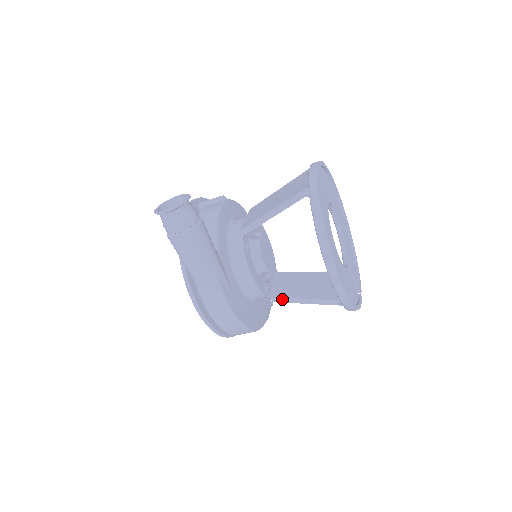
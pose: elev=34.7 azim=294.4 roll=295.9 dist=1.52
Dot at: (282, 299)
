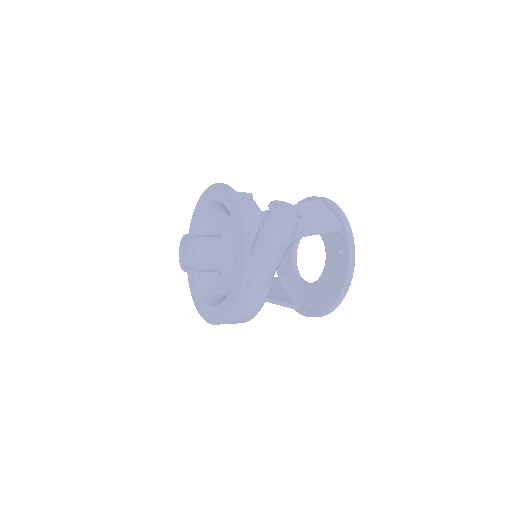
Dot at: occluded
